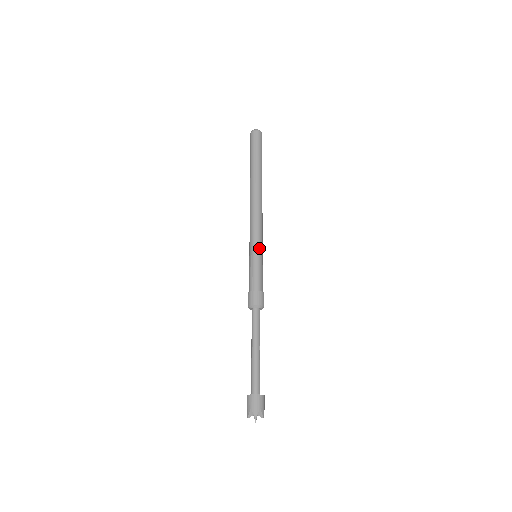
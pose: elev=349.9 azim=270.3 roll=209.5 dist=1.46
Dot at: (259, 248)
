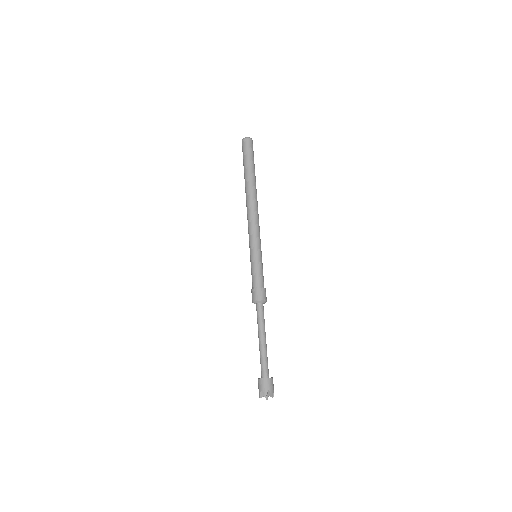
Dot at: (257, 249)
